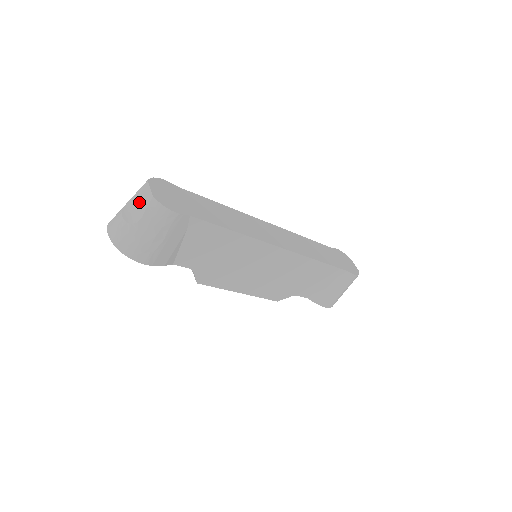
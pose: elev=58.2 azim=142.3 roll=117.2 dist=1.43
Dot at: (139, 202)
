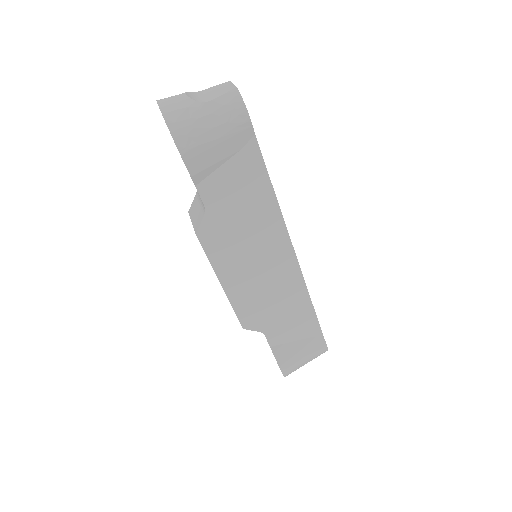
Dot at: (211, 92)
